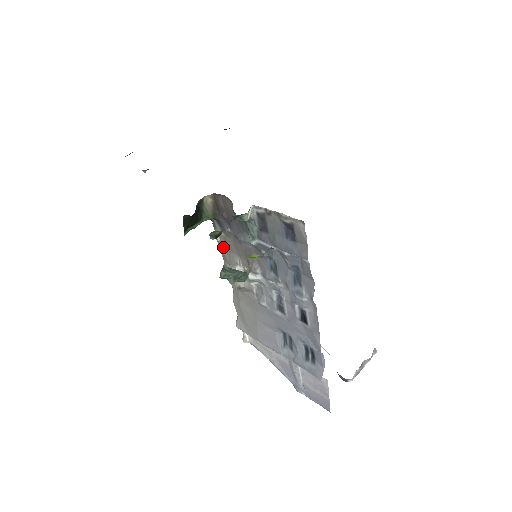
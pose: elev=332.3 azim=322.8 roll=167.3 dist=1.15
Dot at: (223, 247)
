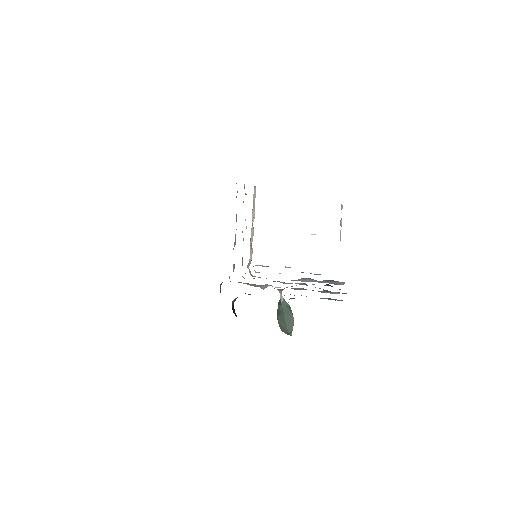
Dot at: occluded
